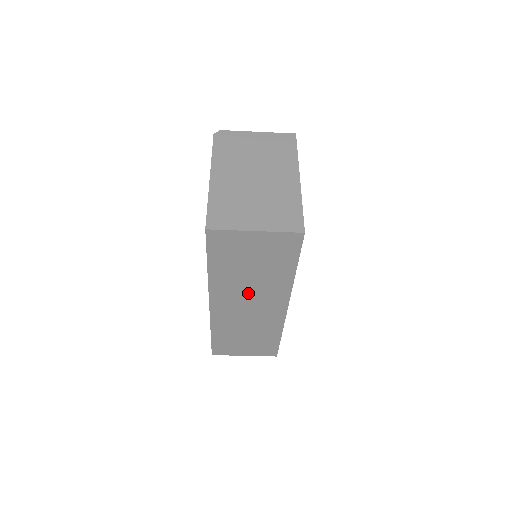
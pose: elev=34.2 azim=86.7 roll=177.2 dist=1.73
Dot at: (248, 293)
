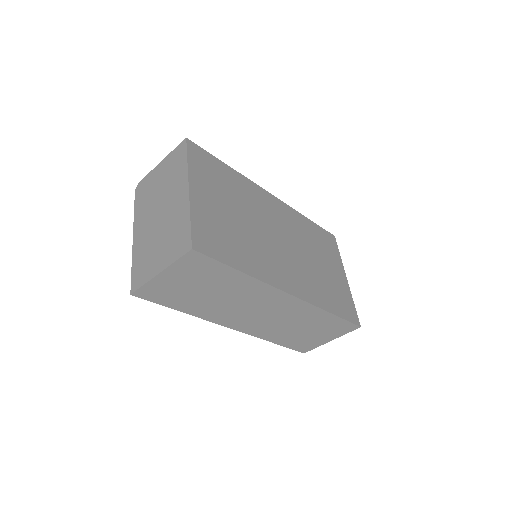
Dot at: (241, 306)
